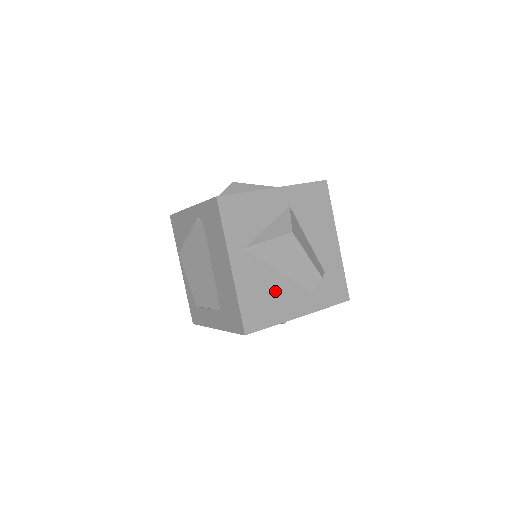
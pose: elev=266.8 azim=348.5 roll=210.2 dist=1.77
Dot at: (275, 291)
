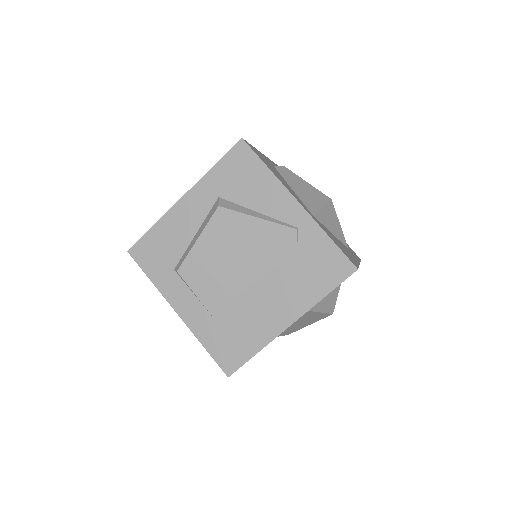
Dot at: occluded
